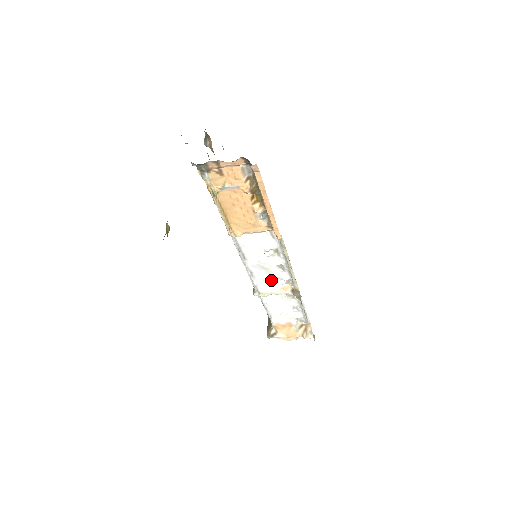
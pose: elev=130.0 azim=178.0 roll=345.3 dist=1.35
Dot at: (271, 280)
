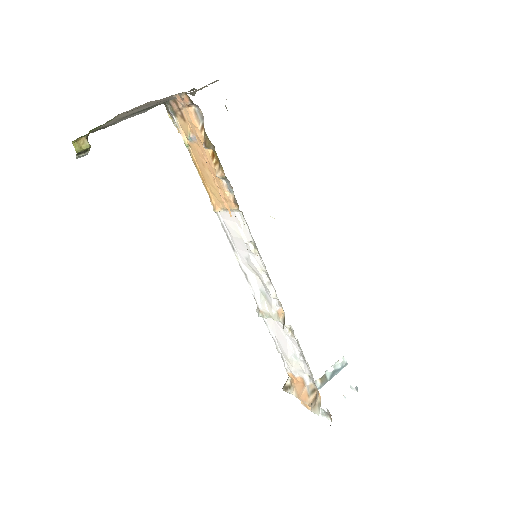
Dot at: (267, 295)
